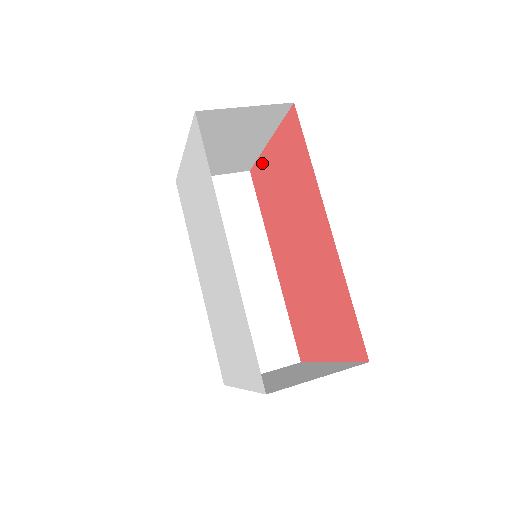
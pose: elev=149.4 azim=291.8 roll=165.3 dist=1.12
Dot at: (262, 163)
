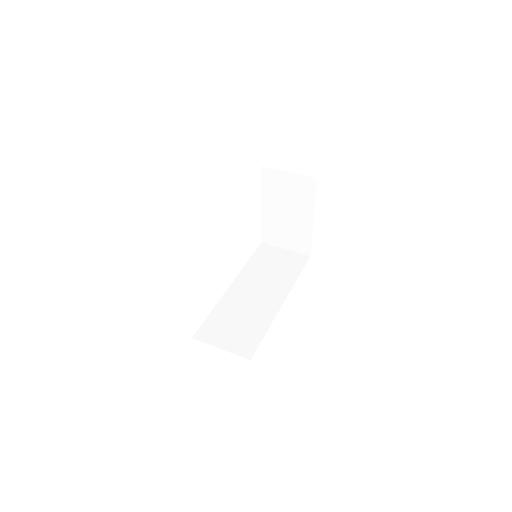
Dot at: occluded
